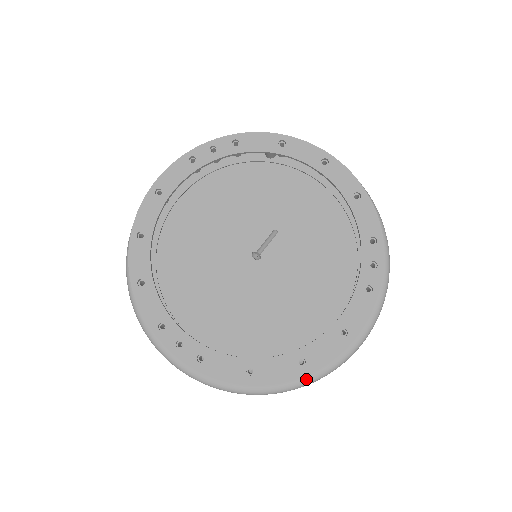
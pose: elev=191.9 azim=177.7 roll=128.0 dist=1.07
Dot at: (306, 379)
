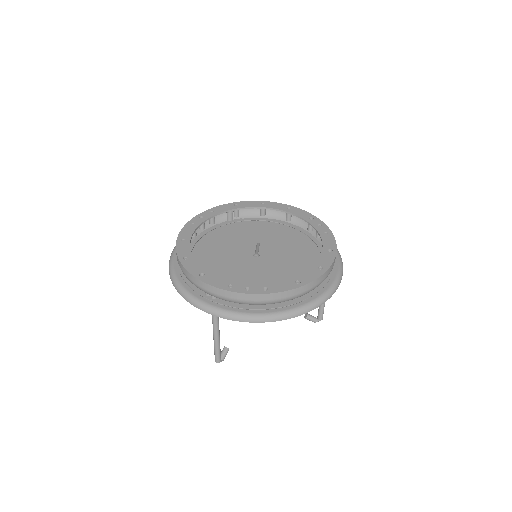
Dot at: (329, 289)
